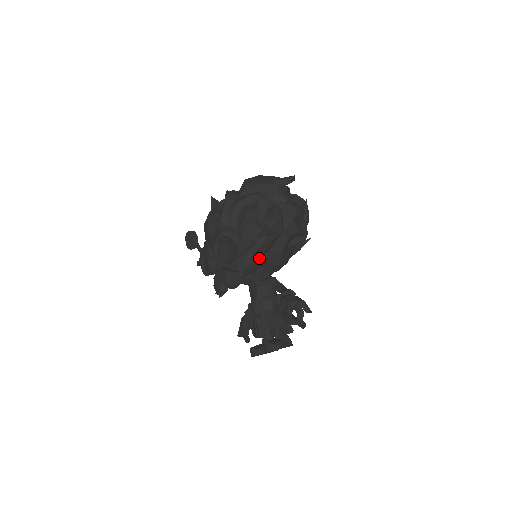
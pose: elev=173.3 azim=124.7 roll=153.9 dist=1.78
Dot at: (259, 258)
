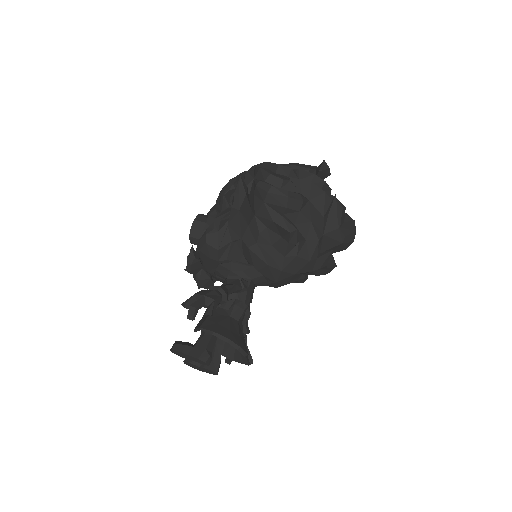
Dot at: (216, 242)
